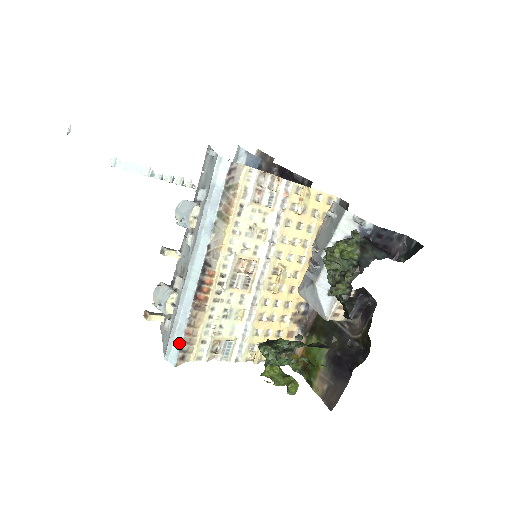
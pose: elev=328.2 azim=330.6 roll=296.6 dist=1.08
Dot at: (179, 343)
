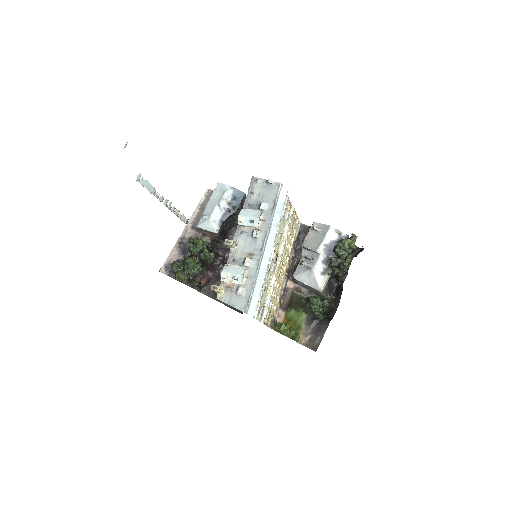
Dot at: (257, 301)
